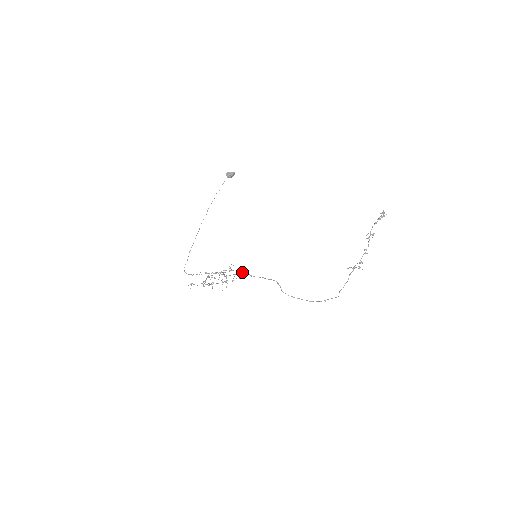
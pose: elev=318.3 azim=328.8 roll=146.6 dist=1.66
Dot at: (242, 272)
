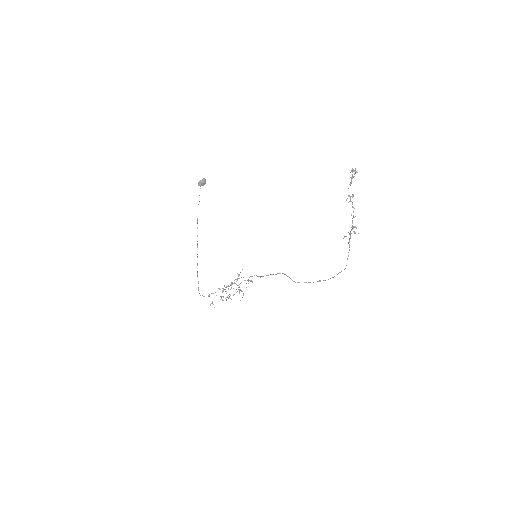
Dot at: occluded
